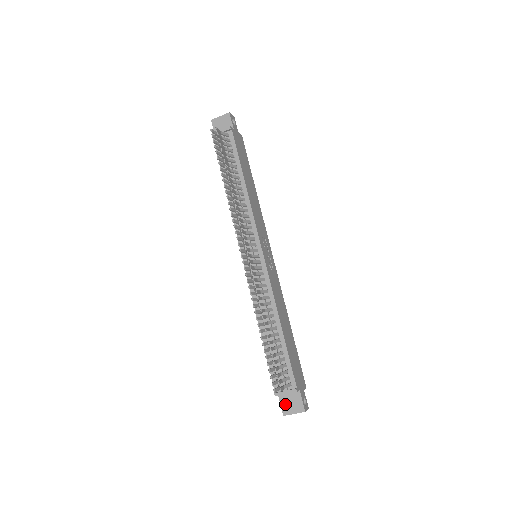
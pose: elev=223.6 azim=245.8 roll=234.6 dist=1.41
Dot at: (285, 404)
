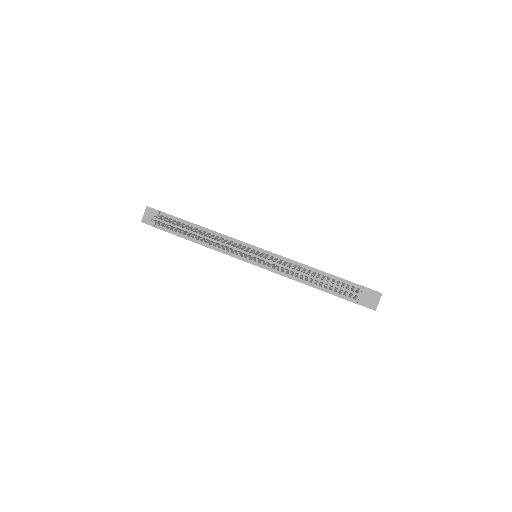
Dot at: (368, 304)
